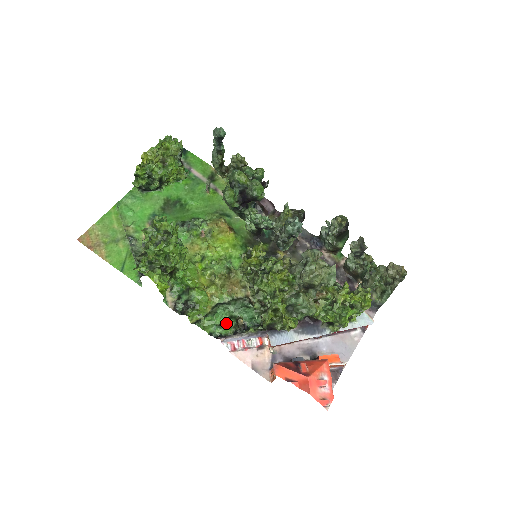
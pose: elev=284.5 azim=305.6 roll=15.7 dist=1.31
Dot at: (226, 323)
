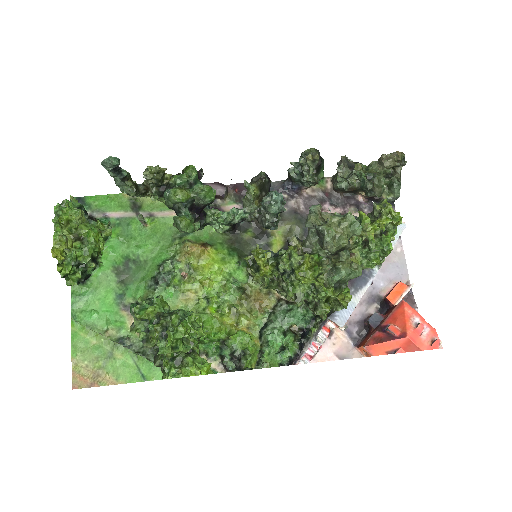
Dot at: (285, 343)
